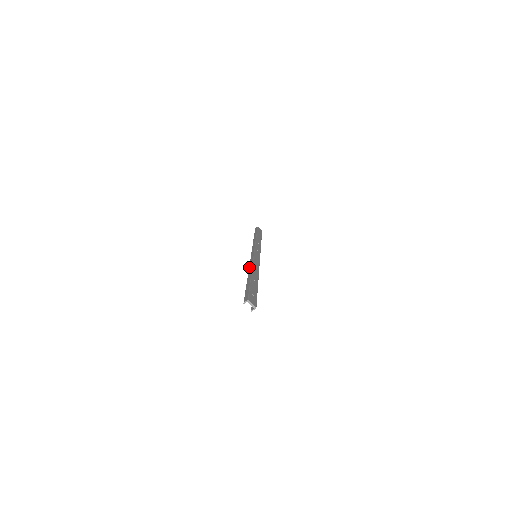
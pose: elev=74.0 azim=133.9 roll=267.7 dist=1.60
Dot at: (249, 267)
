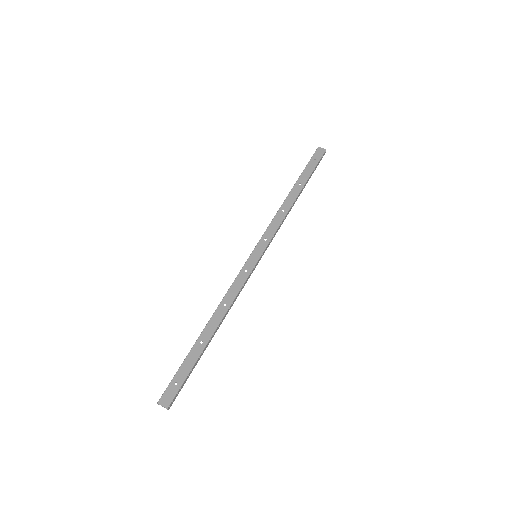
Dot at: (222, 301)
